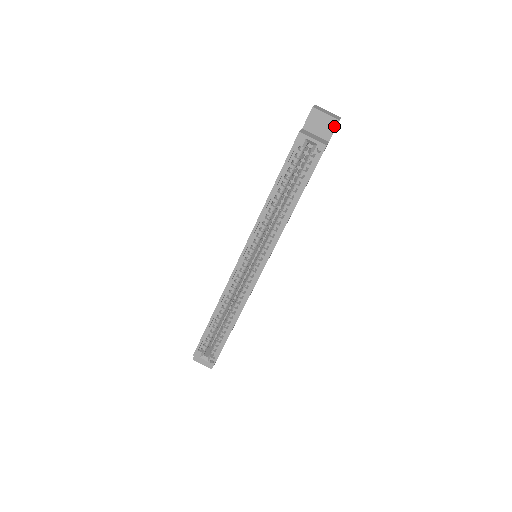
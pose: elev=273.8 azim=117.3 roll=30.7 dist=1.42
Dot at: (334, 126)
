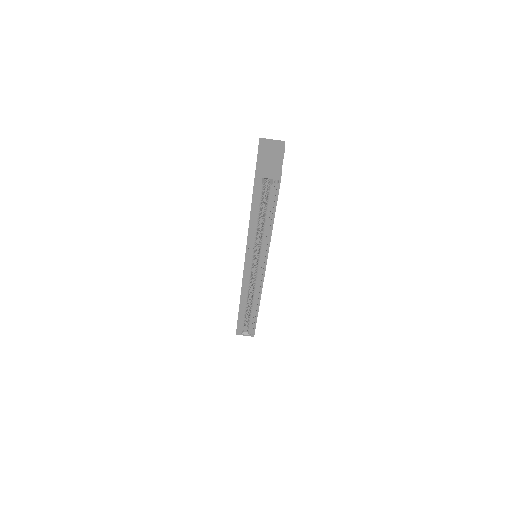
Dot at: (282, 156)
